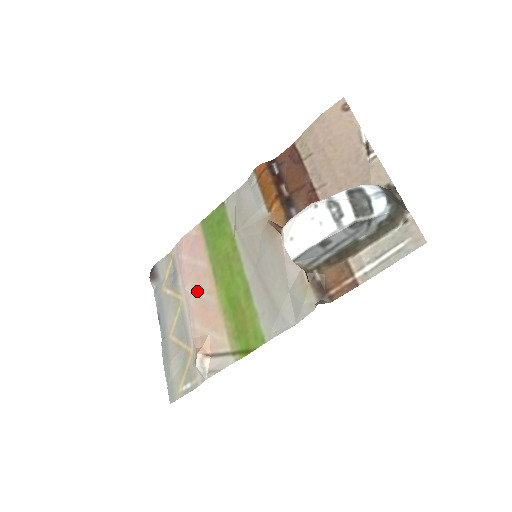
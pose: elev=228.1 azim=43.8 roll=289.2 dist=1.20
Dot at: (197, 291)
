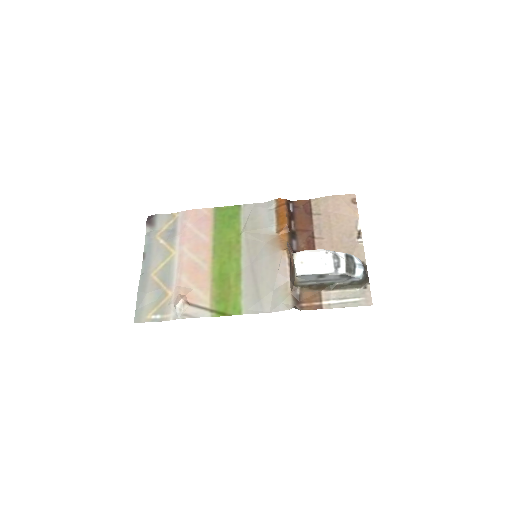
Dot at: (193, 254)
